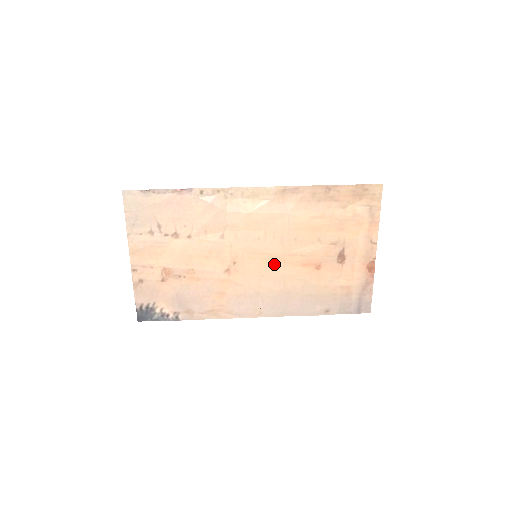
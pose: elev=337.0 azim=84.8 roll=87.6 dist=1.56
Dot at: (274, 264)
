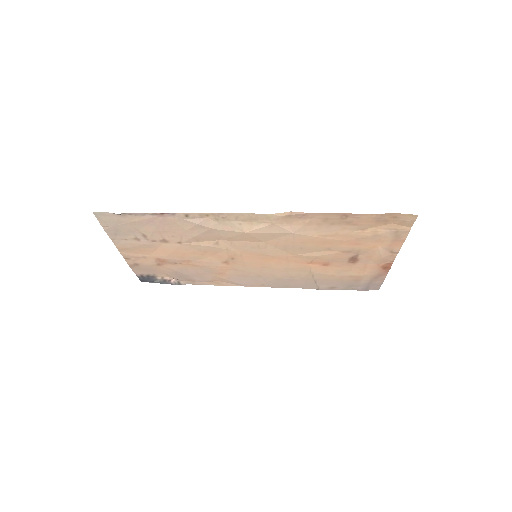
Dot at: (276, 261)
